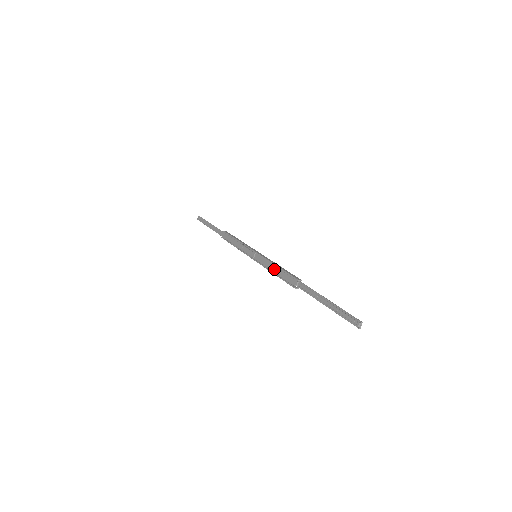
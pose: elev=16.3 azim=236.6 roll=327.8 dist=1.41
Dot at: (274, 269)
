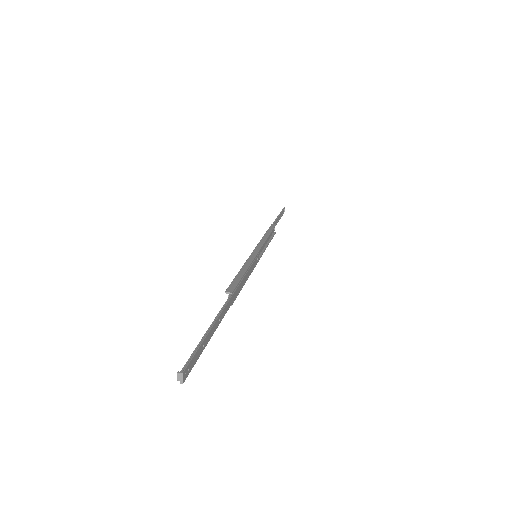
Dot at: occluded
